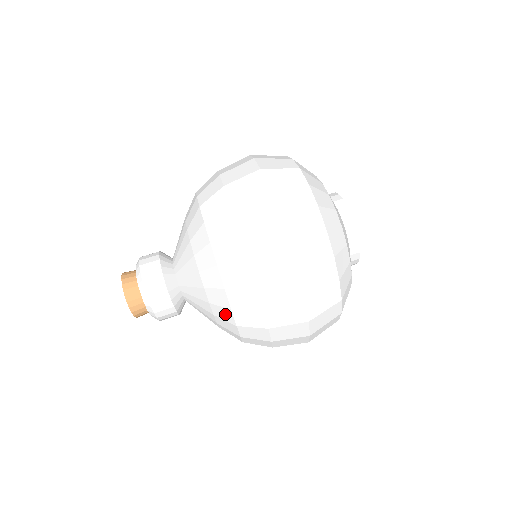
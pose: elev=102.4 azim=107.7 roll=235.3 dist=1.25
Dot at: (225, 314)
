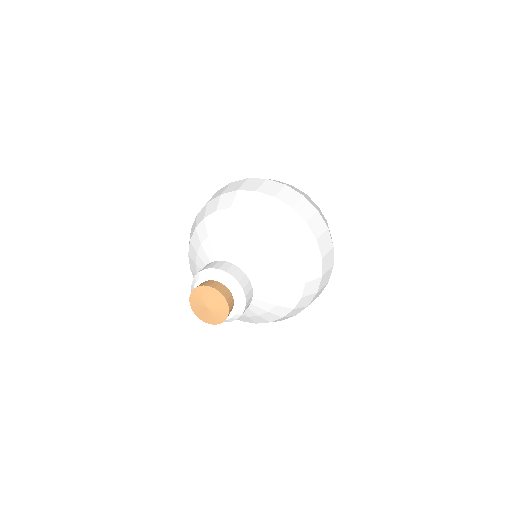
Dot at: (288, 248)
